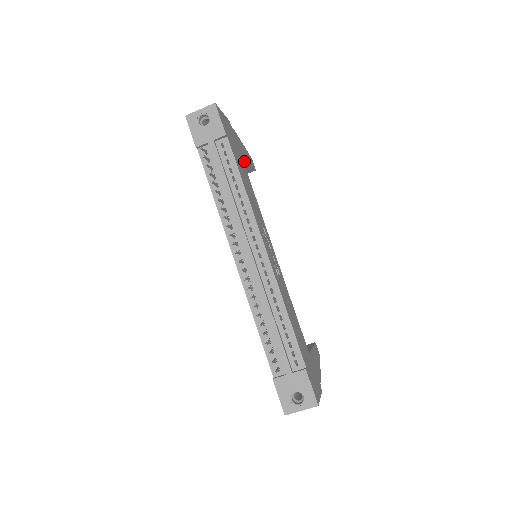
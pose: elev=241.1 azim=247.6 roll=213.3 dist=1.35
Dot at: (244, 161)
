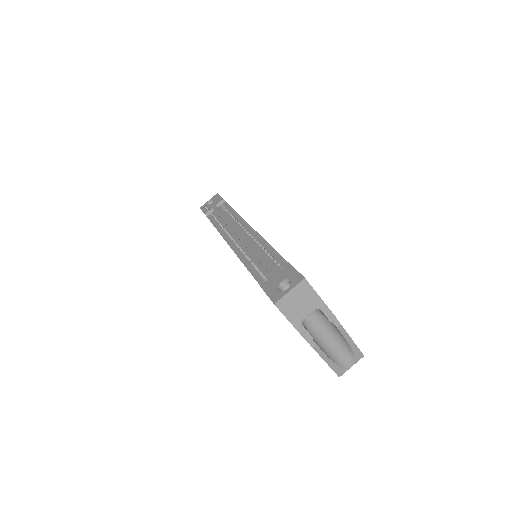
Dot at: occluded
